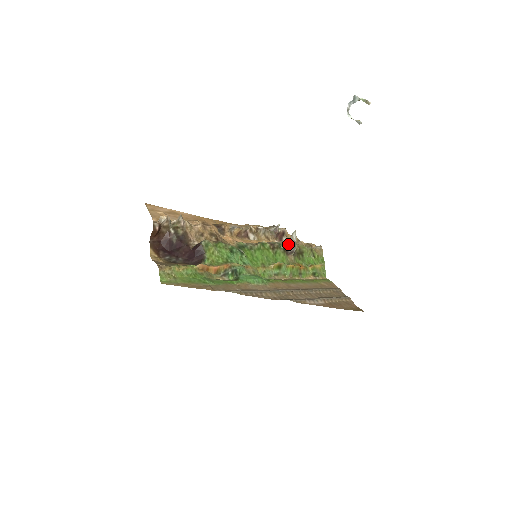
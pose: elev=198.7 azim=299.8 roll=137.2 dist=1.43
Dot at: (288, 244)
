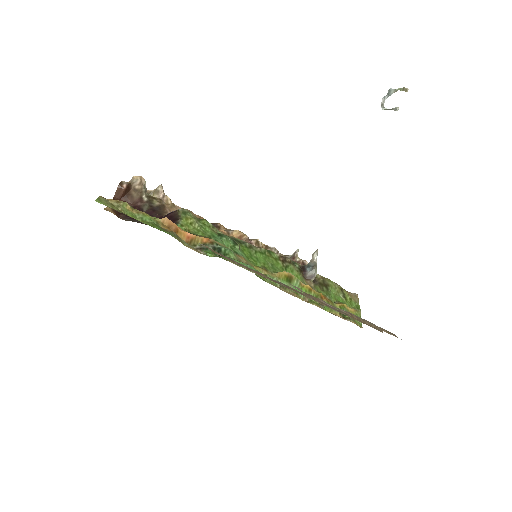
Dot at: (306, 266)
